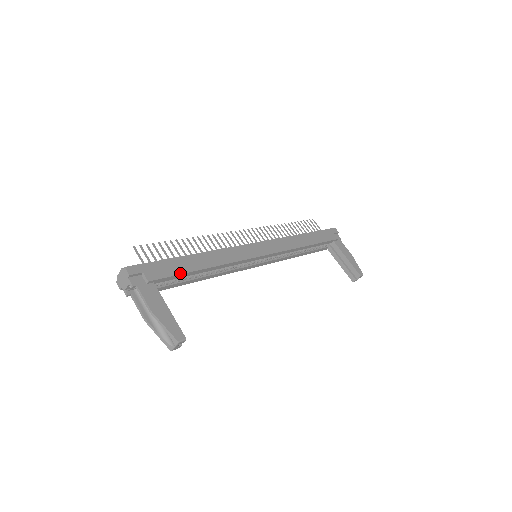
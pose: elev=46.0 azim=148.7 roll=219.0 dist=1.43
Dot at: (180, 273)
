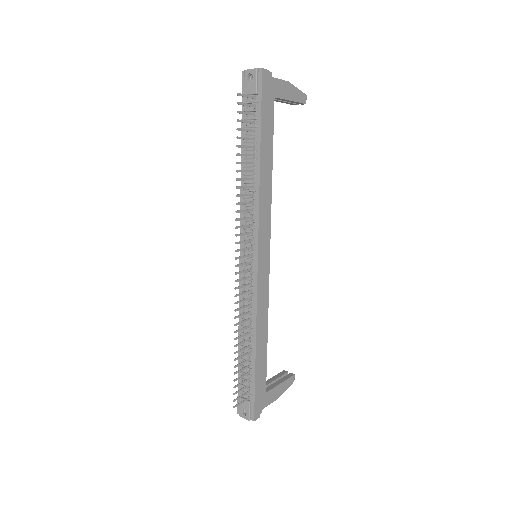
Dot at: (266, 371)
